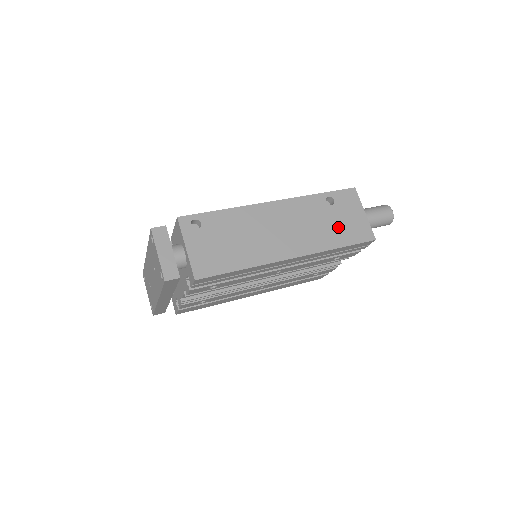
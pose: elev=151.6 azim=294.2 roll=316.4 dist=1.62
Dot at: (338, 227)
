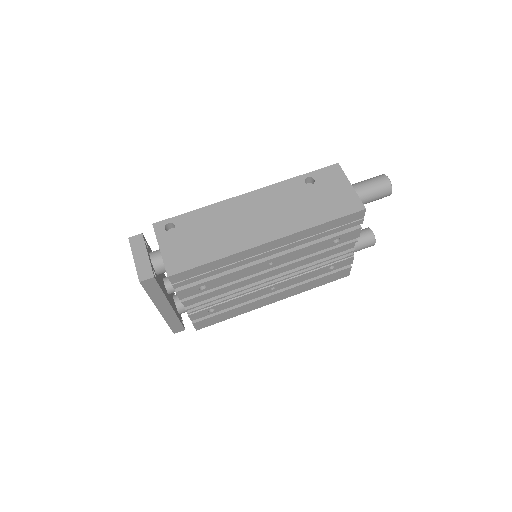
Dot at: (320, 204)
